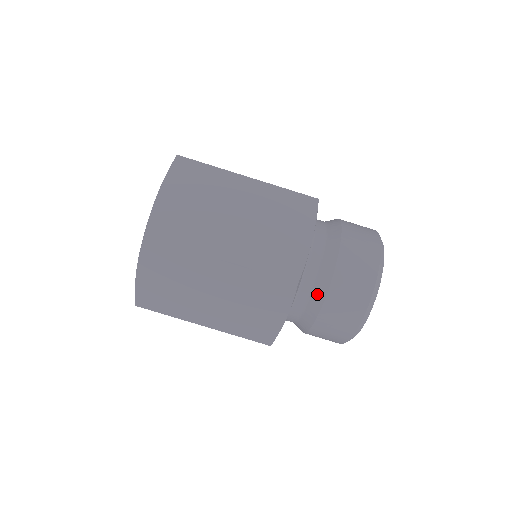
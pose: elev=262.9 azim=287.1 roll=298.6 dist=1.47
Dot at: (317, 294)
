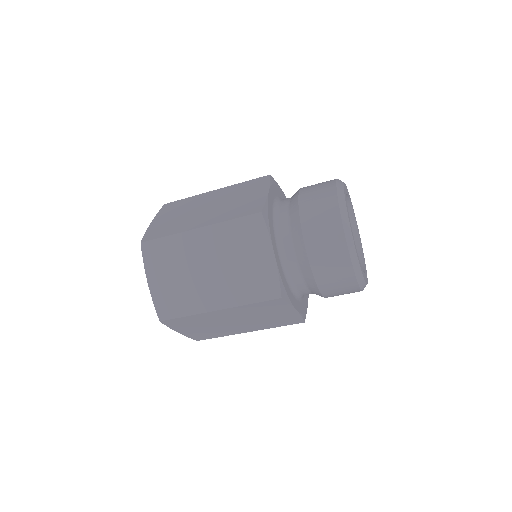
Dot at: (309, 282)
